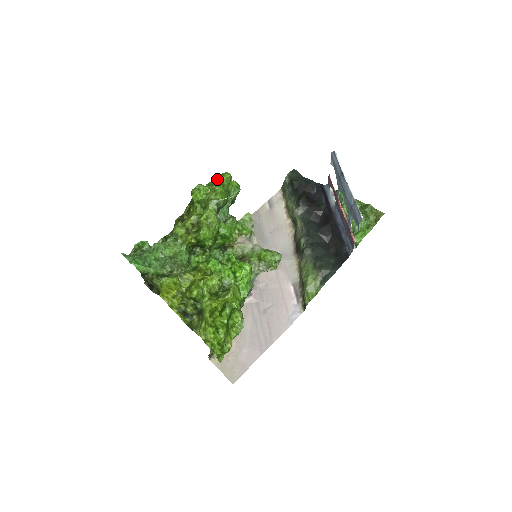
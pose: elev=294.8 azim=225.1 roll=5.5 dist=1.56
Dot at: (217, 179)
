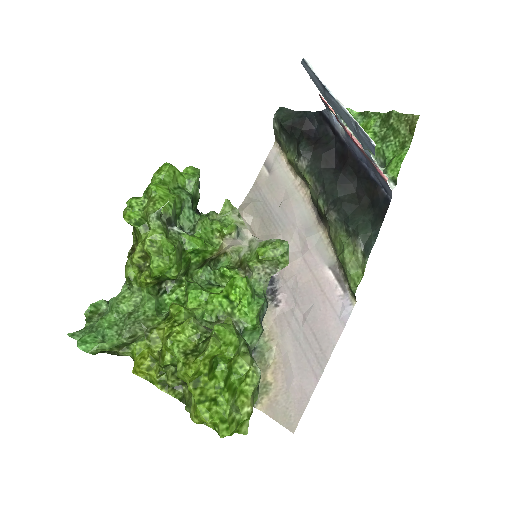
Dot at: (153, 180)
